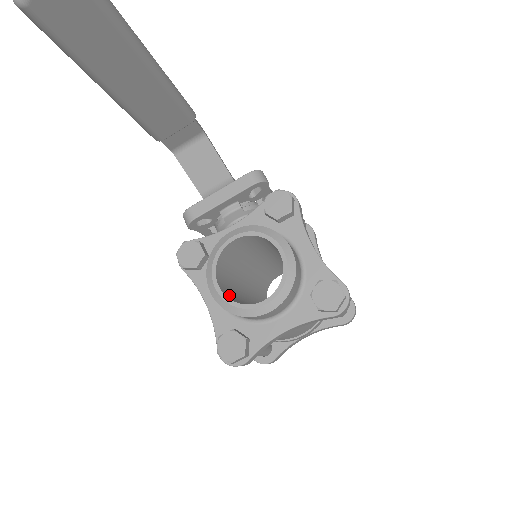
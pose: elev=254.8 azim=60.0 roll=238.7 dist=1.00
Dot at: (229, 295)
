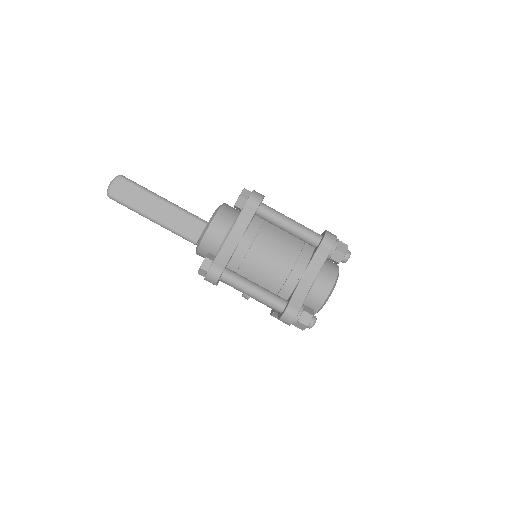
Dot at: occluded
